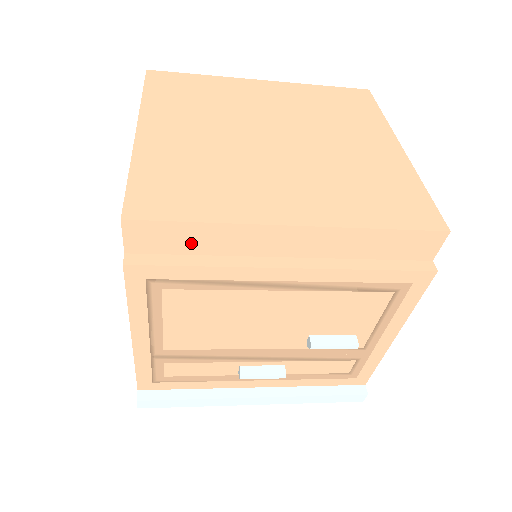
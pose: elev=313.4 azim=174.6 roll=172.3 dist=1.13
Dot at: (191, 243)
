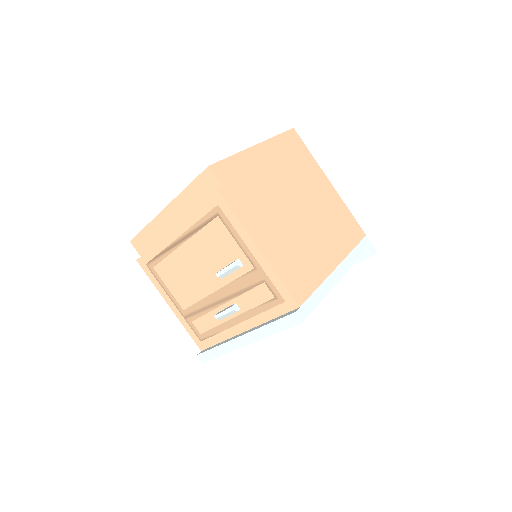
Dot at: (150, 240)
